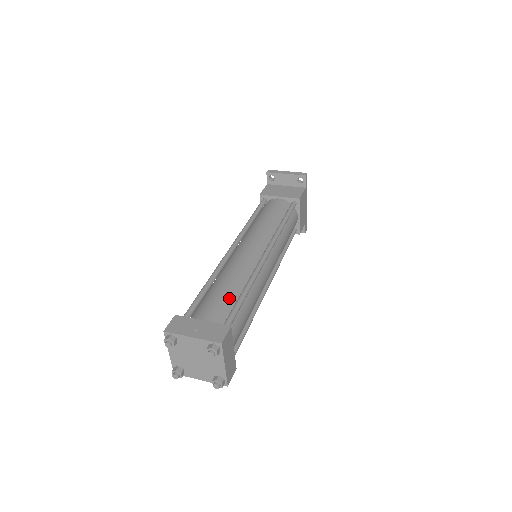
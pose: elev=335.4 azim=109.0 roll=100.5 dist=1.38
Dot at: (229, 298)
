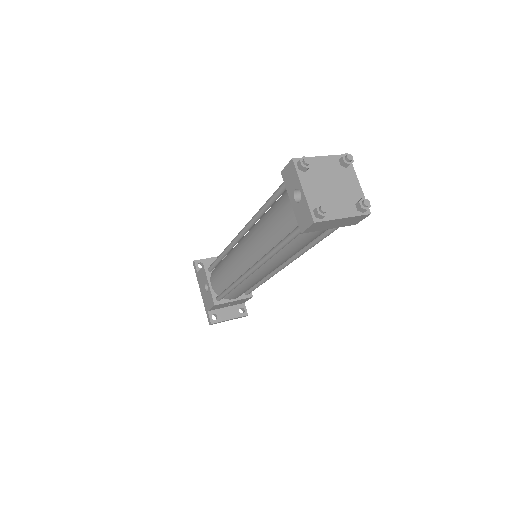
Dot at: occluded
